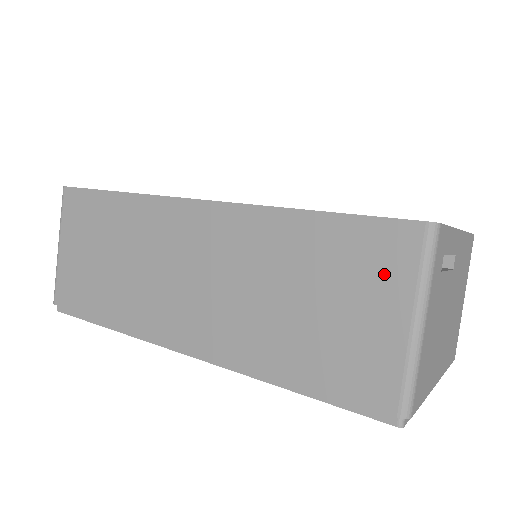
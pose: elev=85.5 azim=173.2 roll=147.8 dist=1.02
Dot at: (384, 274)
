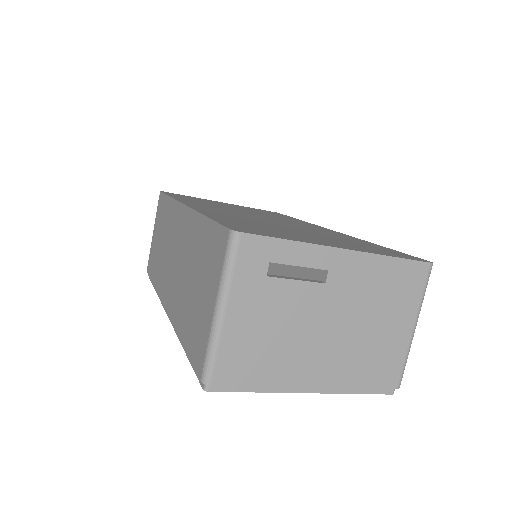
Dot at: (214, 268)
